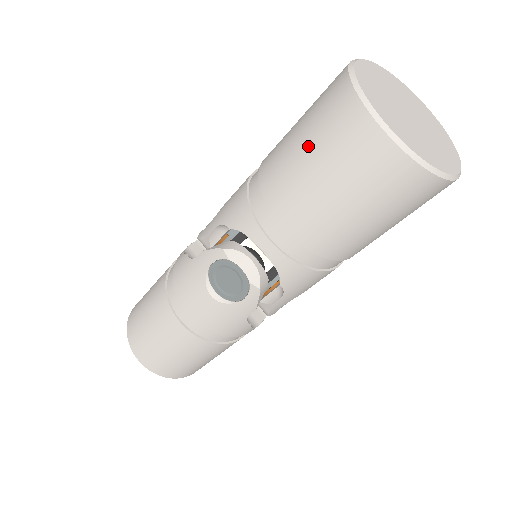
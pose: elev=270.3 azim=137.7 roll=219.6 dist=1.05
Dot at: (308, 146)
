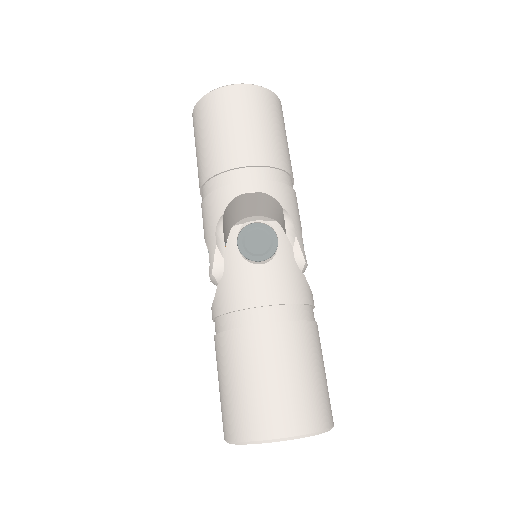
Dot at: (214, 128)
